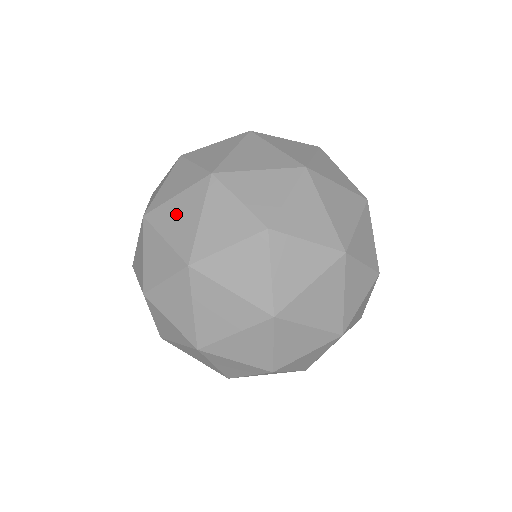
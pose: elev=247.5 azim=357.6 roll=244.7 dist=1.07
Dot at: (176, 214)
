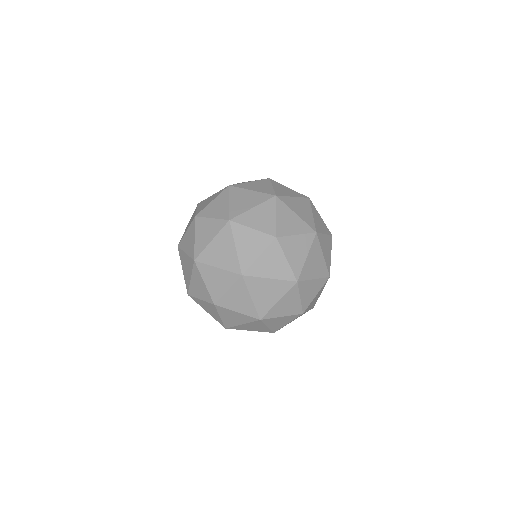
Dot at: occluded
